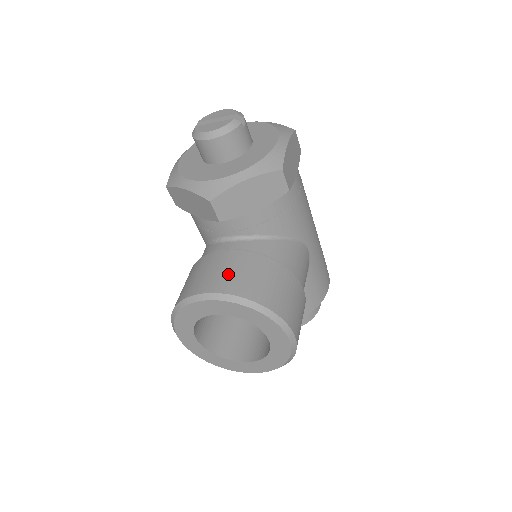
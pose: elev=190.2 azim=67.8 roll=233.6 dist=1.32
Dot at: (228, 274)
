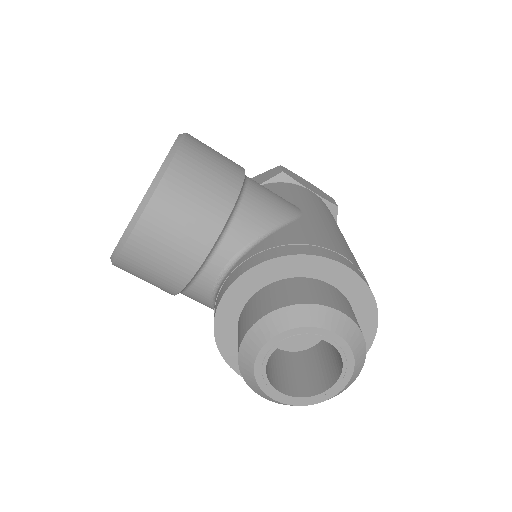
Dot at: occluded
